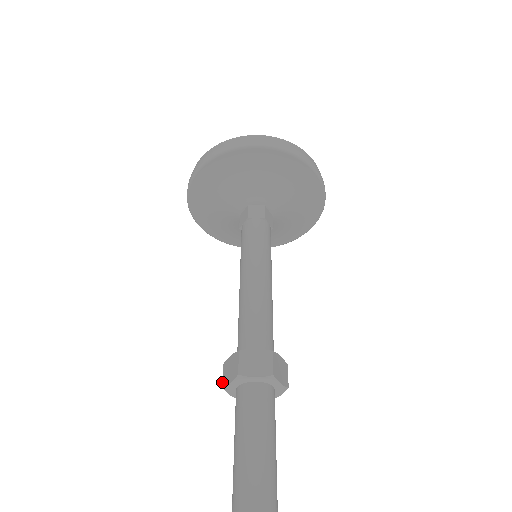
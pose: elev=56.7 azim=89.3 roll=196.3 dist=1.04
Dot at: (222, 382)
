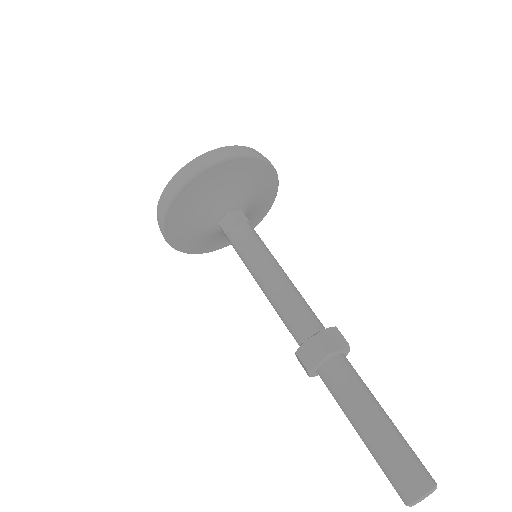
Dot at: (307, 374)
